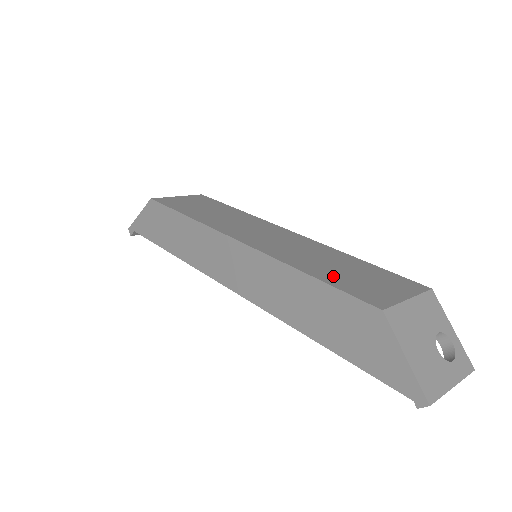
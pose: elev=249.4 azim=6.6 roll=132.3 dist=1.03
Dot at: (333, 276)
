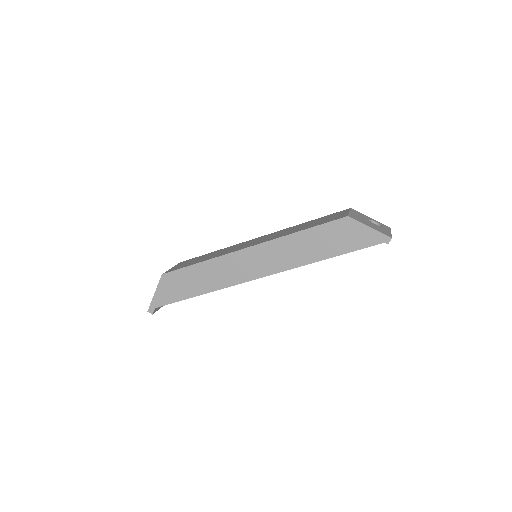
Dot at: (311, 226)
